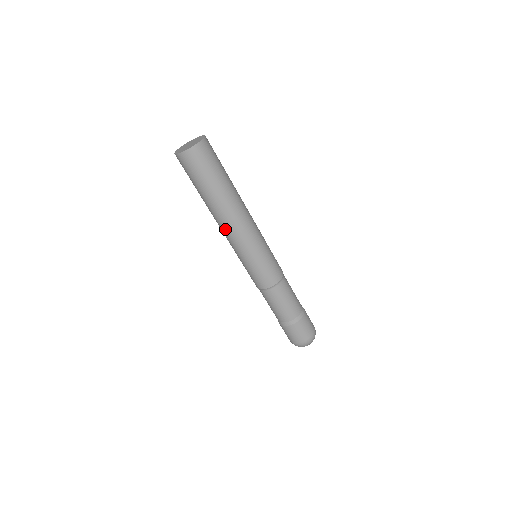
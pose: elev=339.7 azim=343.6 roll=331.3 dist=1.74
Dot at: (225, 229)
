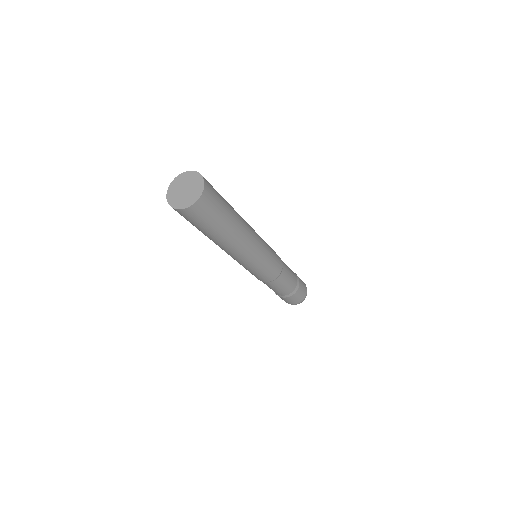
Dot at: (230, 253)
